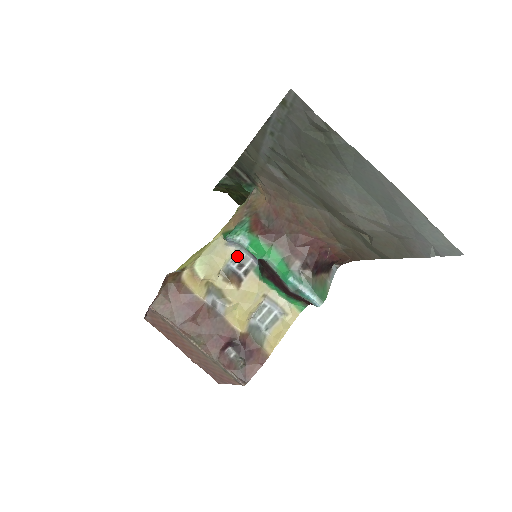
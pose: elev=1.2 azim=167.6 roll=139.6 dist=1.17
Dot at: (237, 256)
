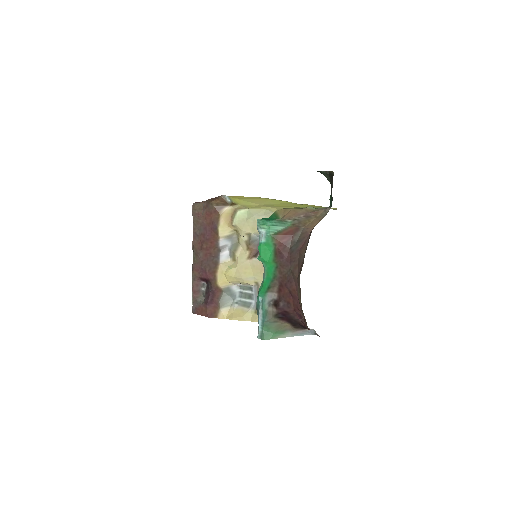
Dot at: occluded
